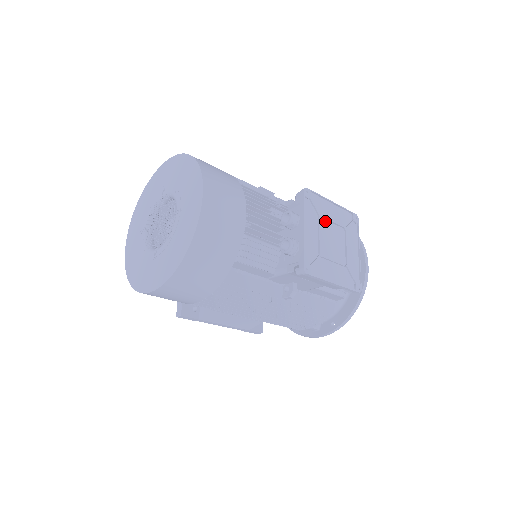
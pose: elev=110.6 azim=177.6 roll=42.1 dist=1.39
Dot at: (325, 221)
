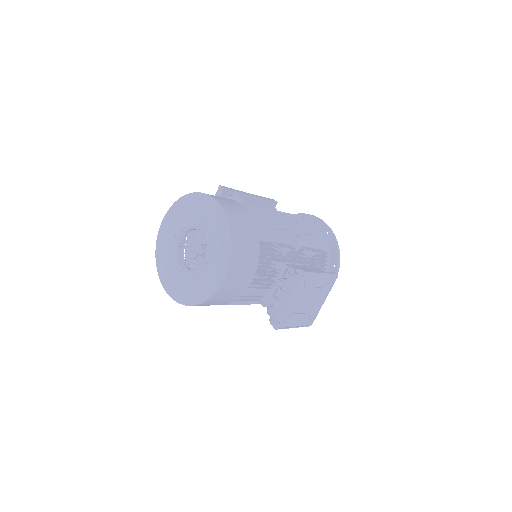
Dot at: (309, 288)
